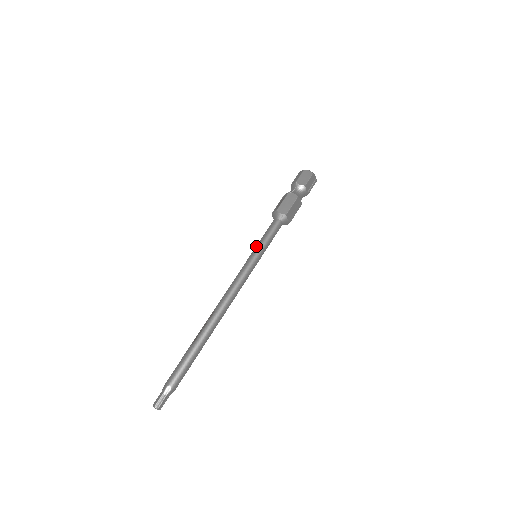
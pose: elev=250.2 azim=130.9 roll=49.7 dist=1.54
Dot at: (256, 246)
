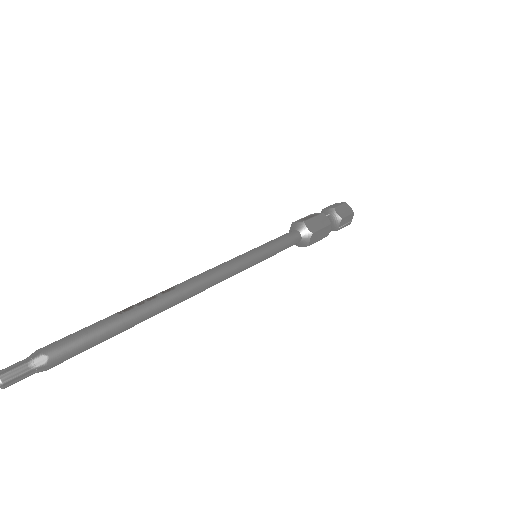
Dot at: occluded
